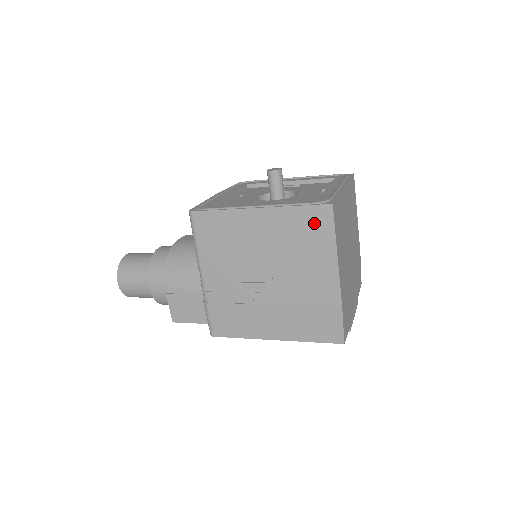
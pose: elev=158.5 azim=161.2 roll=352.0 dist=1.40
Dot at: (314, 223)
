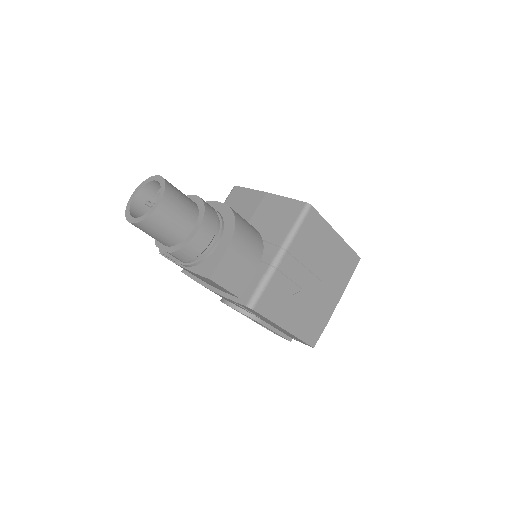
Dot at: (350, 263)
